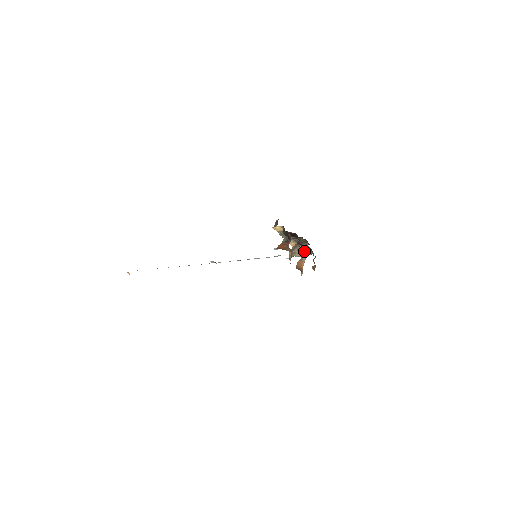
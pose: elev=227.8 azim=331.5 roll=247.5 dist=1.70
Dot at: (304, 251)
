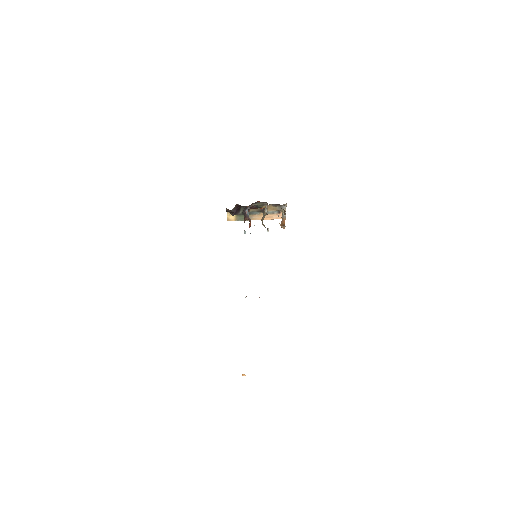
Dot at: occluded
